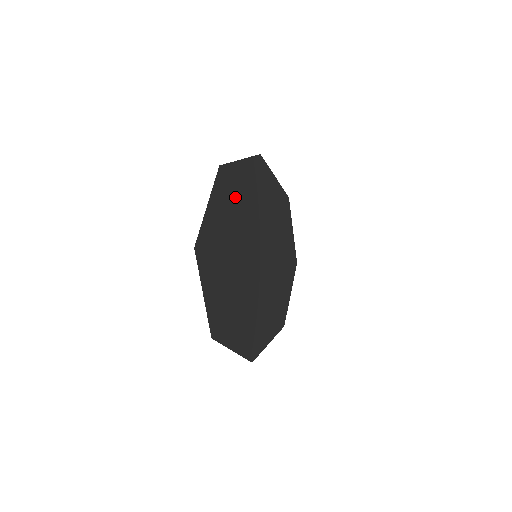
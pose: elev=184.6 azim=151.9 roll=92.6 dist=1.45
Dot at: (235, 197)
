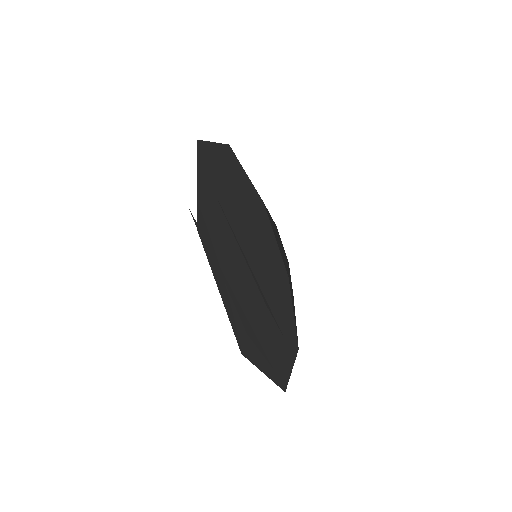
Dot at: (220, 182)
